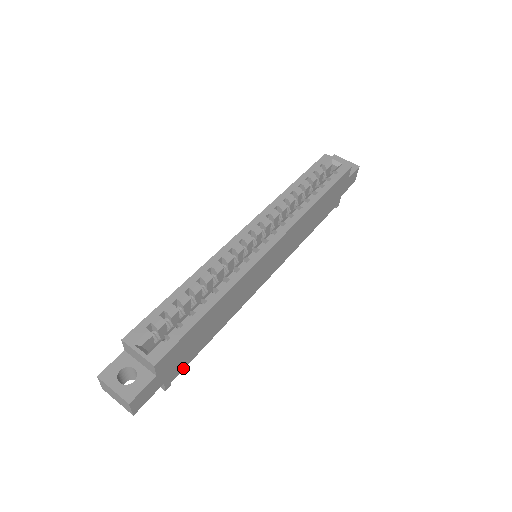
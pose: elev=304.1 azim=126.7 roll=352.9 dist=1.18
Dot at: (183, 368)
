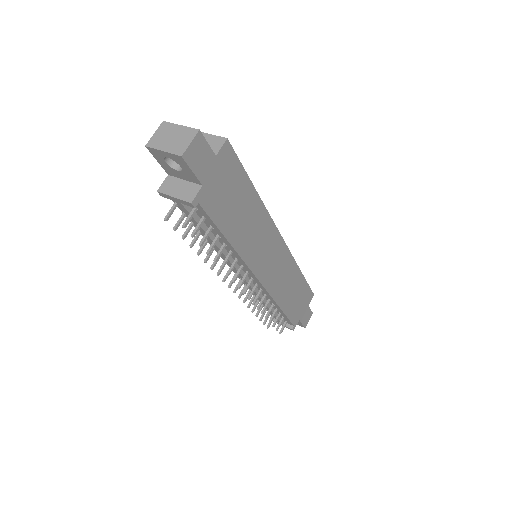
Dot at: (208, 212)
